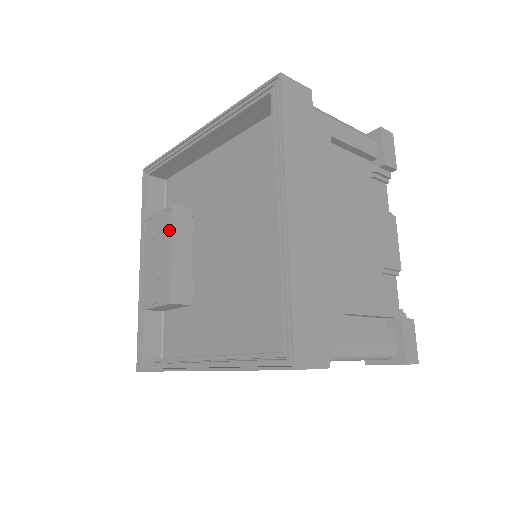
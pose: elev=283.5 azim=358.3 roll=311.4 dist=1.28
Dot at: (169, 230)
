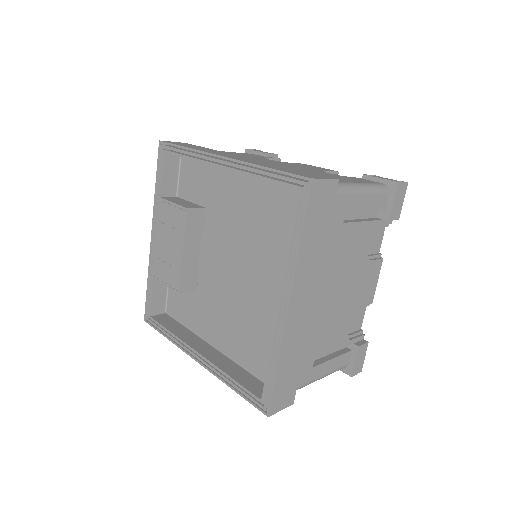
Dot at: (182, 230)
